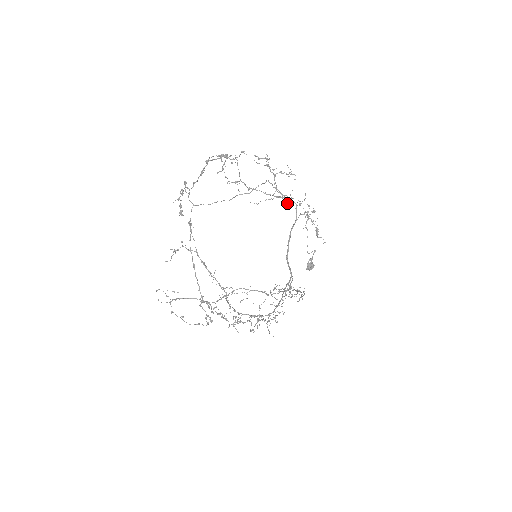
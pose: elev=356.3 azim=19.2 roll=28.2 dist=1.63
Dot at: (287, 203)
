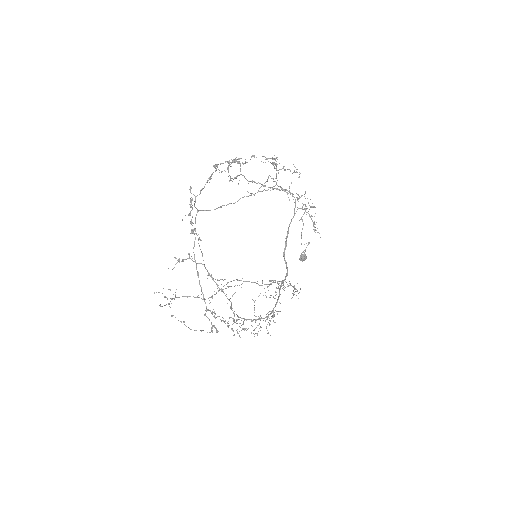
Dot at: occluded
